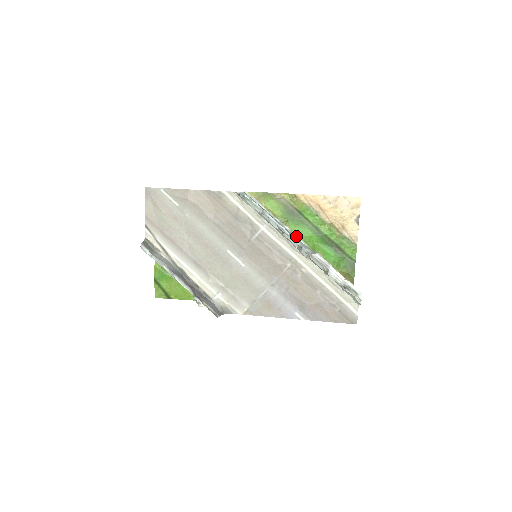
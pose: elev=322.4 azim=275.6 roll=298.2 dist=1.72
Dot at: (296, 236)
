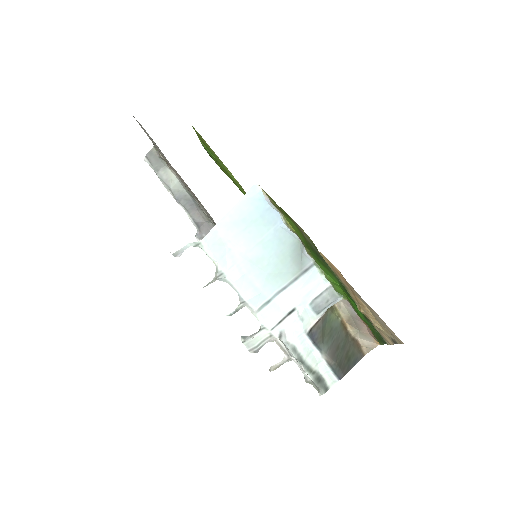
Dot at: (319, 269)
